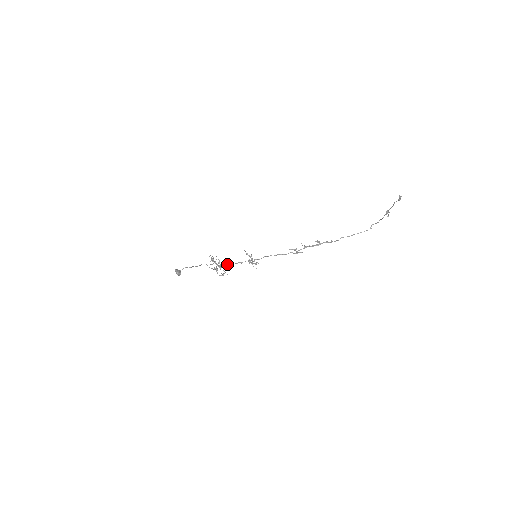
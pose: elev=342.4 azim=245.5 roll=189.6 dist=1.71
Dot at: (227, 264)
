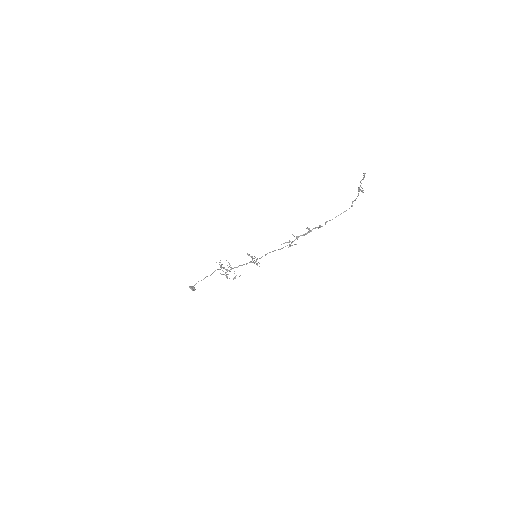
Dot at: occluded
